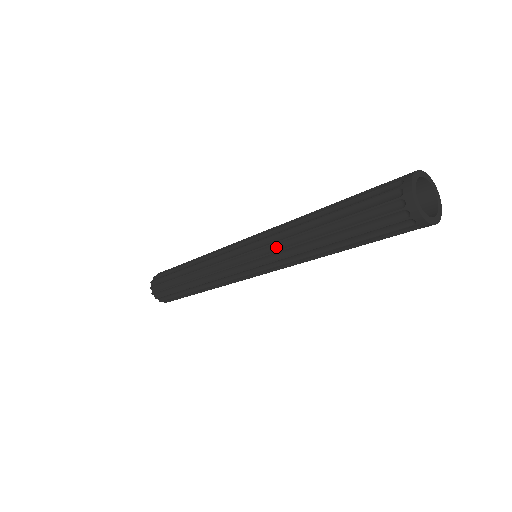
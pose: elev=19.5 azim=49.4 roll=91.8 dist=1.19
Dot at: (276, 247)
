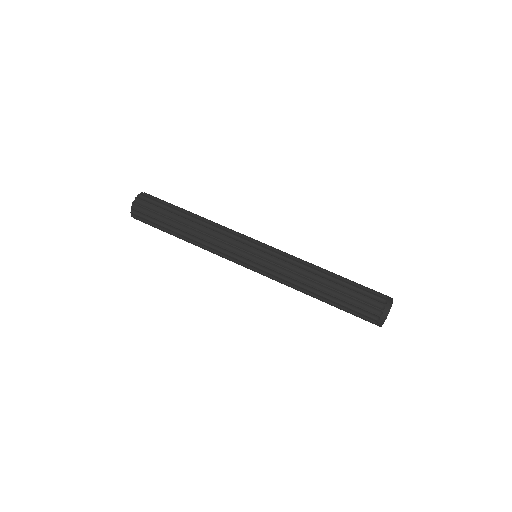
Dot at: (285, 277)
